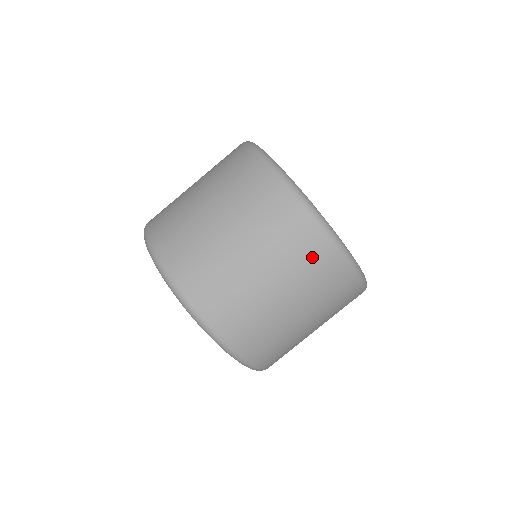
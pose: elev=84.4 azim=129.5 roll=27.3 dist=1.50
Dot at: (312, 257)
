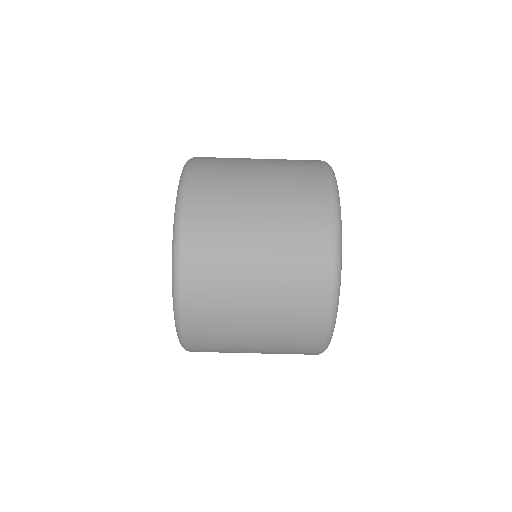
Dot at: occluded
